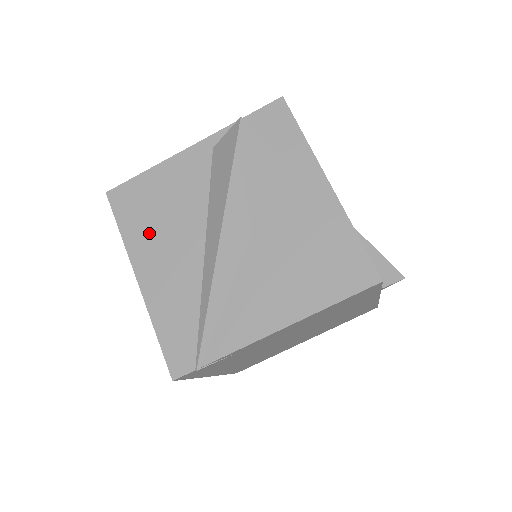
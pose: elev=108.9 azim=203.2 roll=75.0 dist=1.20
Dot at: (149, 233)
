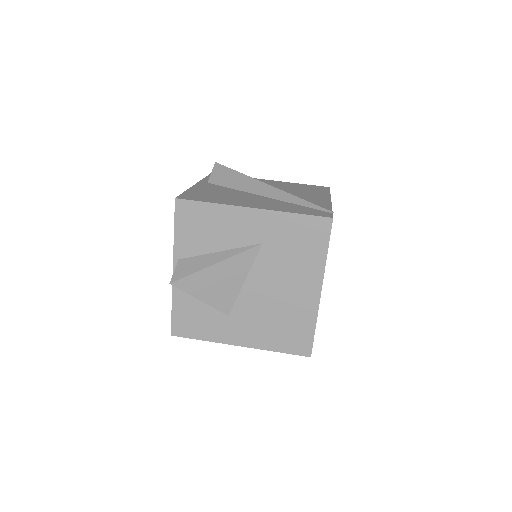
Dot at: (228, 199)
